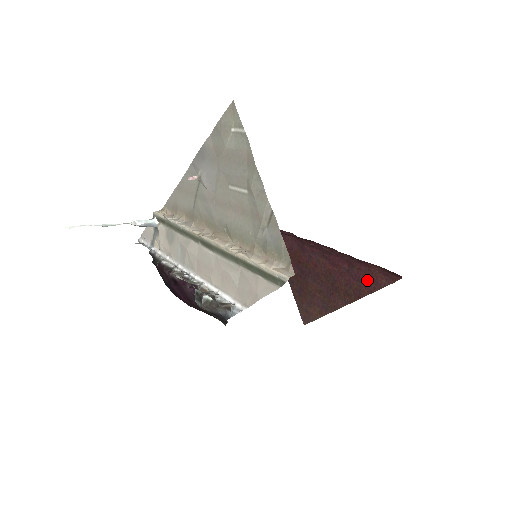
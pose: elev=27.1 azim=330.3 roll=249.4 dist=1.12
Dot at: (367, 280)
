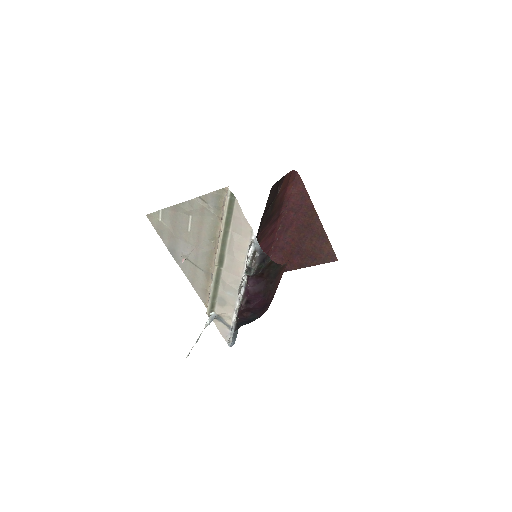
Dot at: (301, 199)
